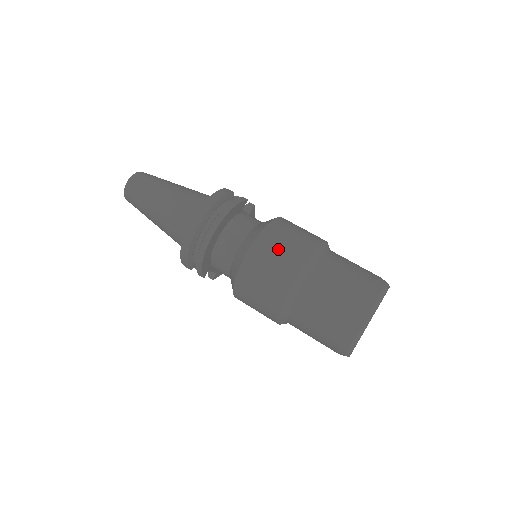
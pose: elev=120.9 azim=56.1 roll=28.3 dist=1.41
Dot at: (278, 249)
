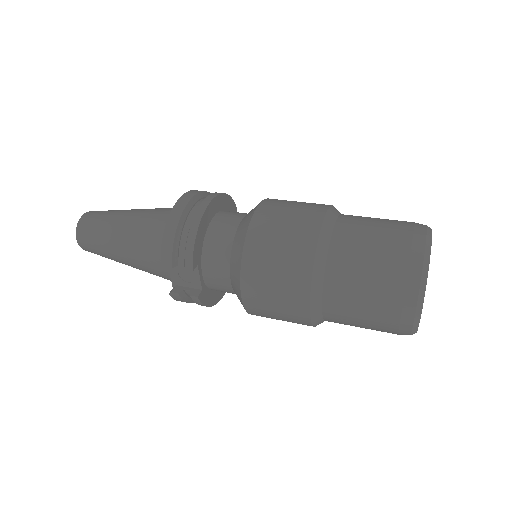
Dot at: (294, 202)
